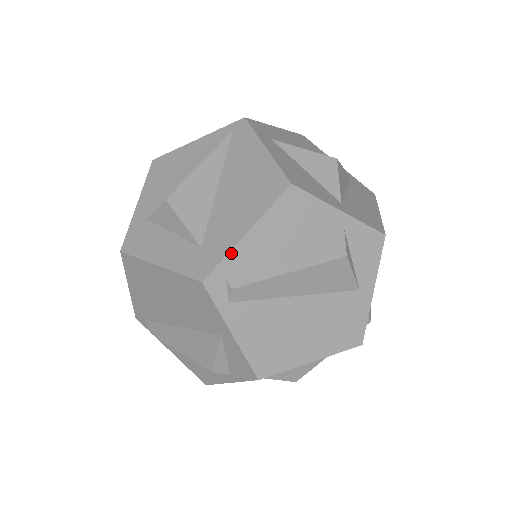
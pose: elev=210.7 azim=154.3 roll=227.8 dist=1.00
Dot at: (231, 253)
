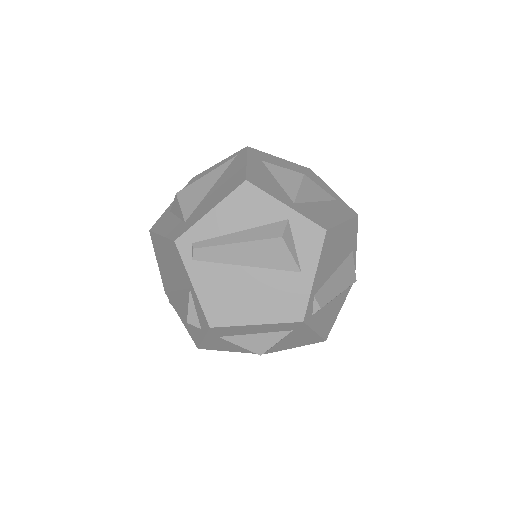
Dot at: (197, 224)
